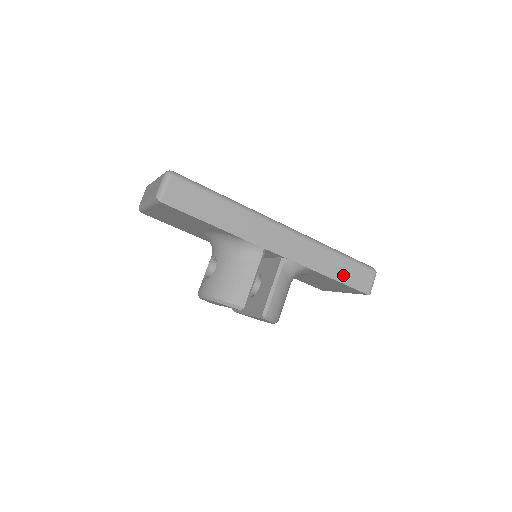
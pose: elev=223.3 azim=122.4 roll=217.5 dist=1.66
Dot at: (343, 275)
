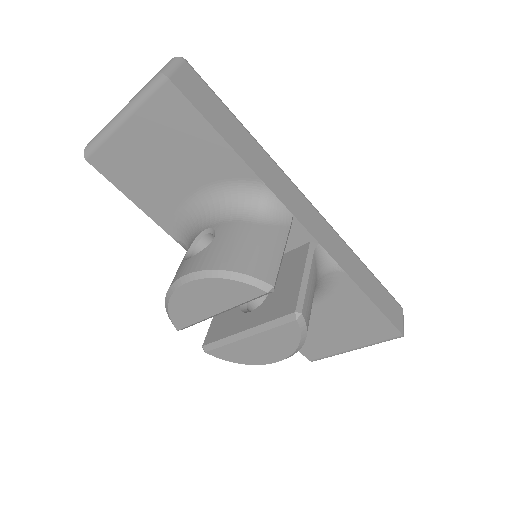
Dot at: (376, 296)
